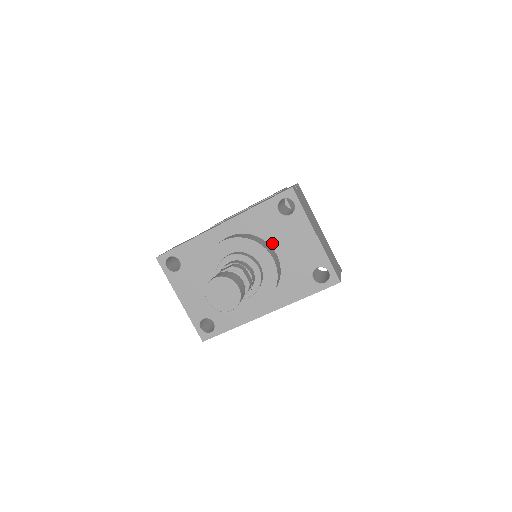
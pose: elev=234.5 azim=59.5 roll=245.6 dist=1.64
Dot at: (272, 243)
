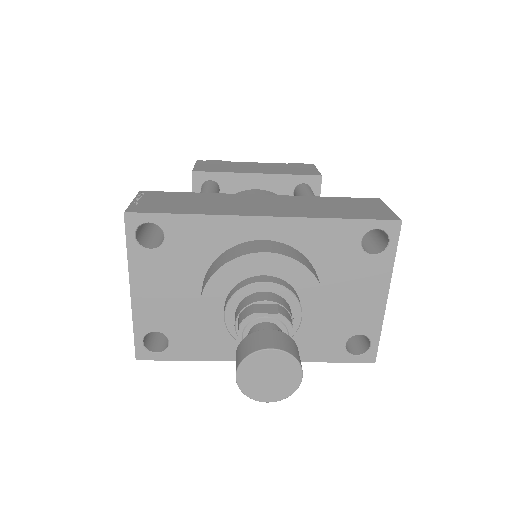
Dot at: (323, 279)
